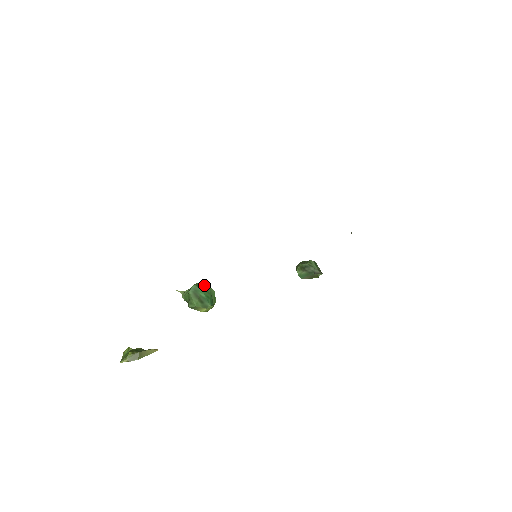
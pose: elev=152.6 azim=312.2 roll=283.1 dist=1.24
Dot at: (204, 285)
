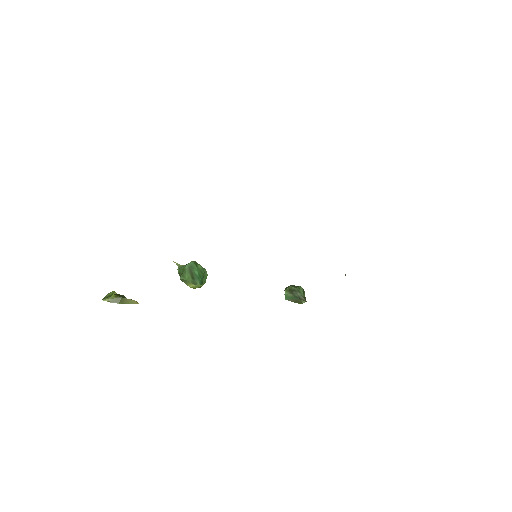
Dot at: occluded
